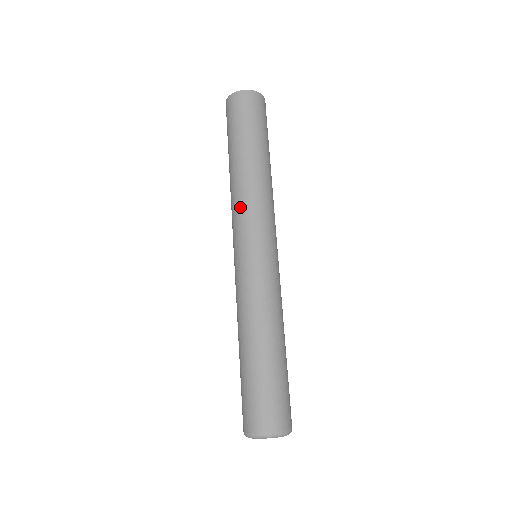
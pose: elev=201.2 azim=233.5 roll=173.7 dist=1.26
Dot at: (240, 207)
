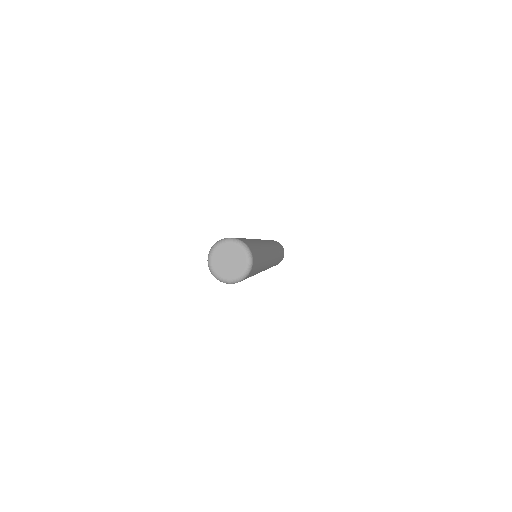
Dot at: occluded
